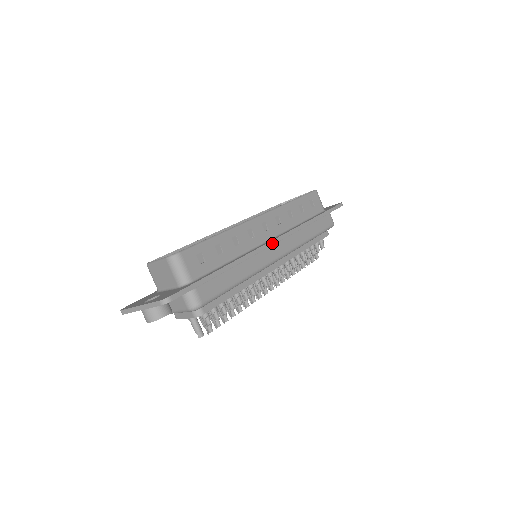
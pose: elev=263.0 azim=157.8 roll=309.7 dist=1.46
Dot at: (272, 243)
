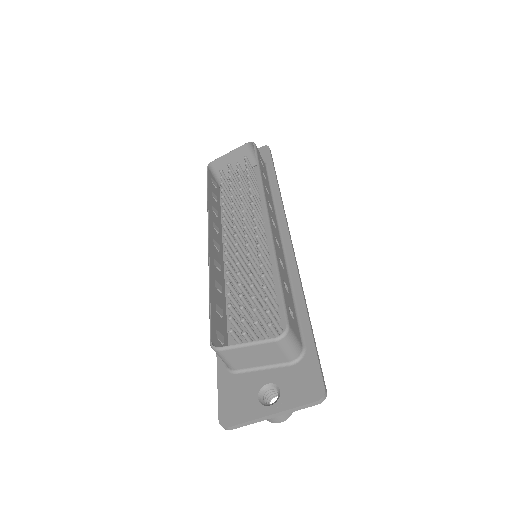
Dot at: (291, 241)
